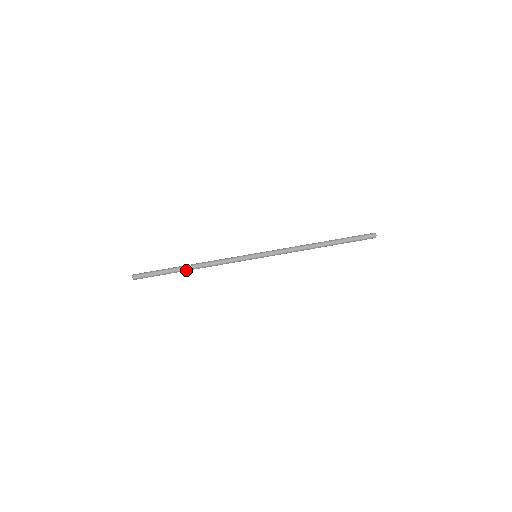
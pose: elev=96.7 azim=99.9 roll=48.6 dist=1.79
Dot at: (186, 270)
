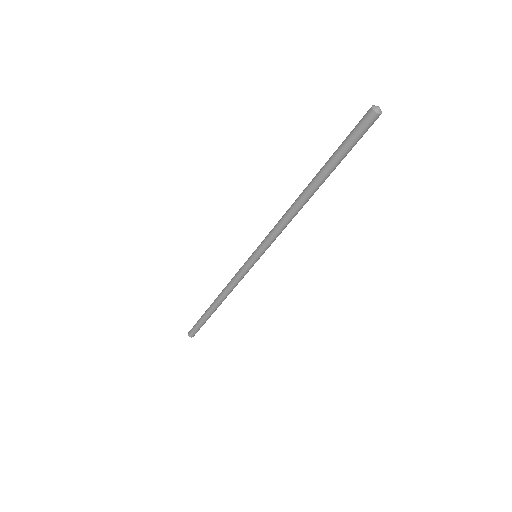
Dot at: (216, 309)
